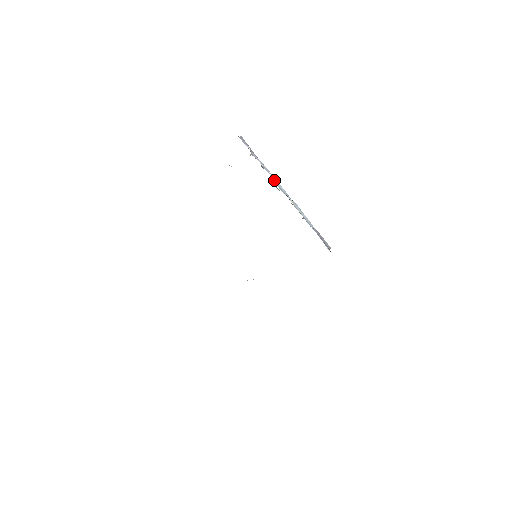
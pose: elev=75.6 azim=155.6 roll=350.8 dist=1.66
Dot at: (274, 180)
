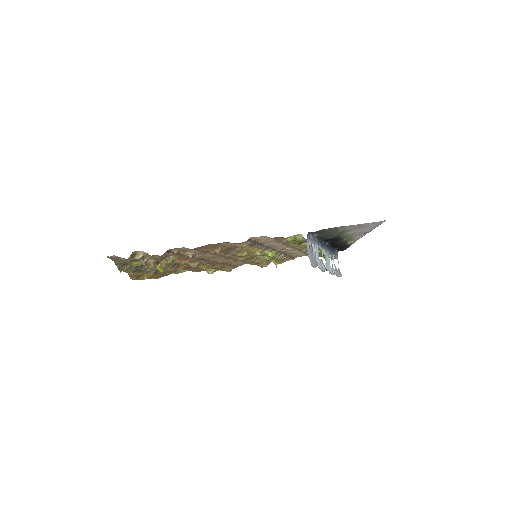
Dot at: occluded
